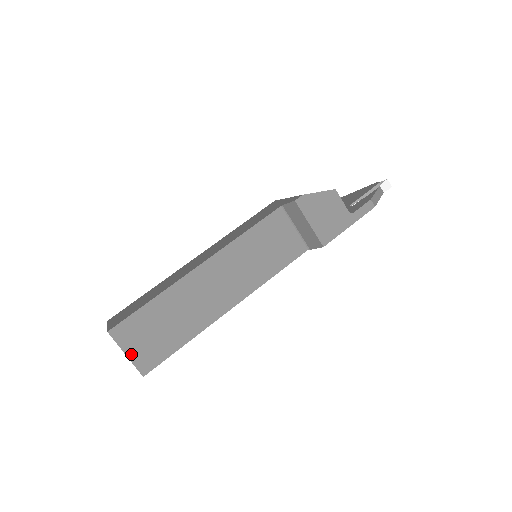
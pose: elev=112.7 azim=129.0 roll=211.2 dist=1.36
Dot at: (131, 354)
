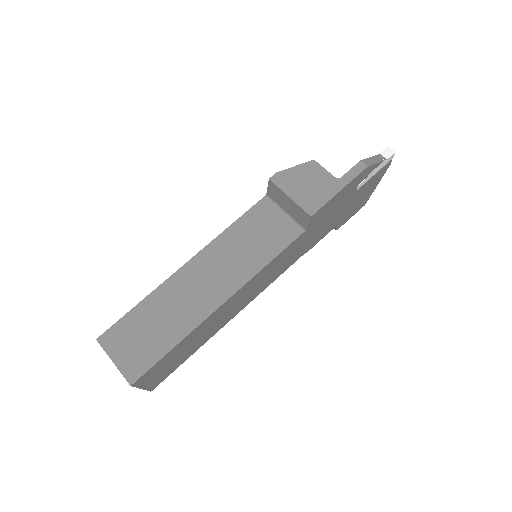
Dot at: (118, 361)
